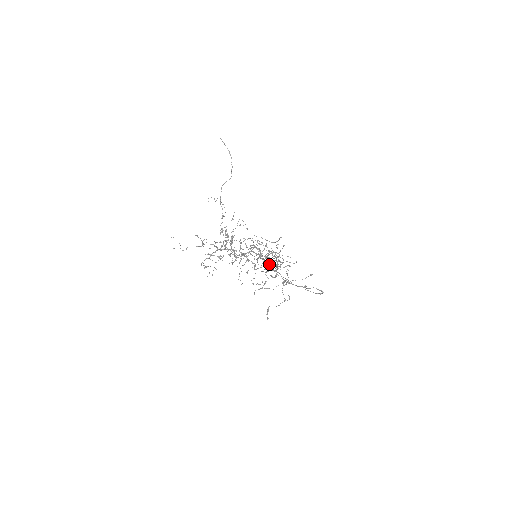
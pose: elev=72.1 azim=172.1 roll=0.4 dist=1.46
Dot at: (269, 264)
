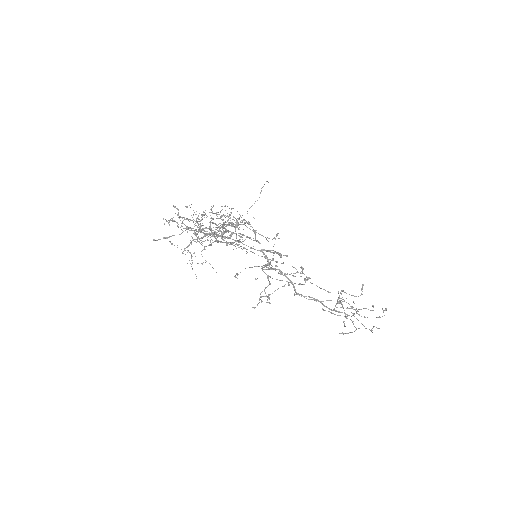
Dot at: occluded
